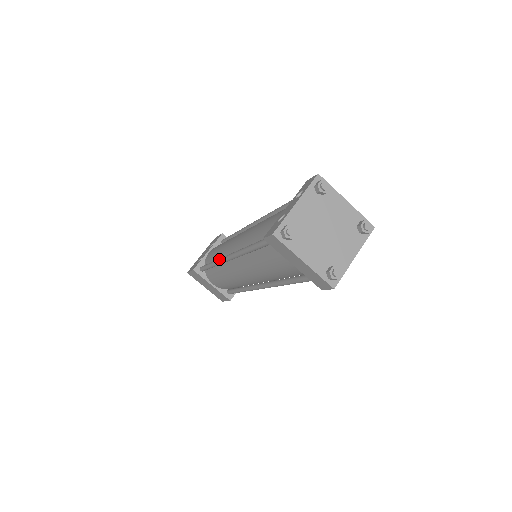
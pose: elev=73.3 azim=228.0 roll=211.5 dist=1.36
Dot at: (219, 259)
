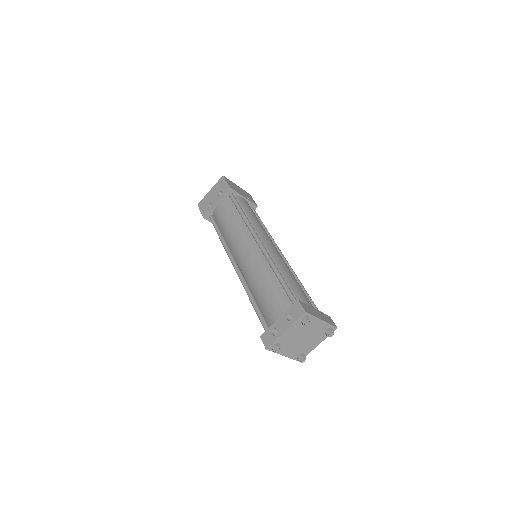
Dot at: (227, 252)
